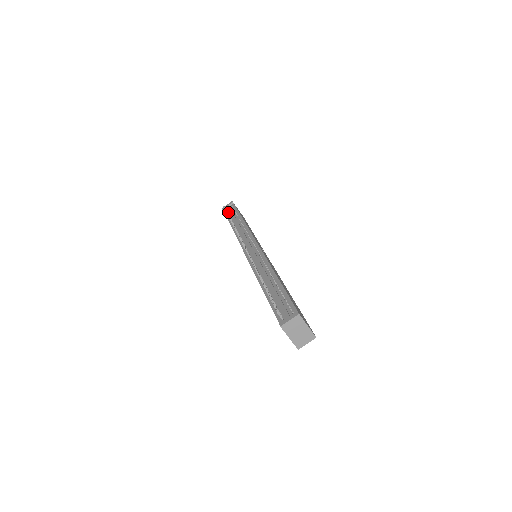
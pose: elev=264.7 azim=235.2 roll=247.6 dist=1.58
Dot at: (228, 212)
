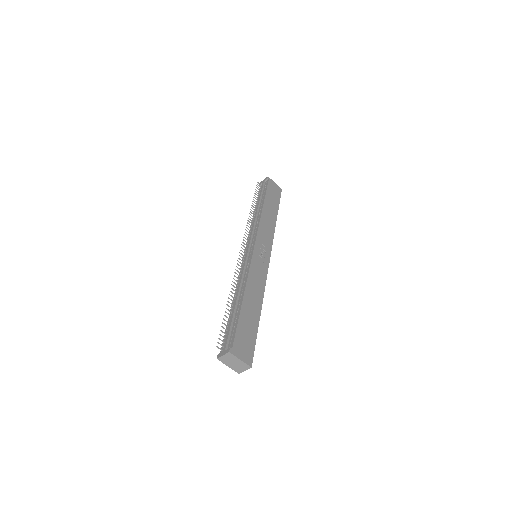
Dot at: occluded
